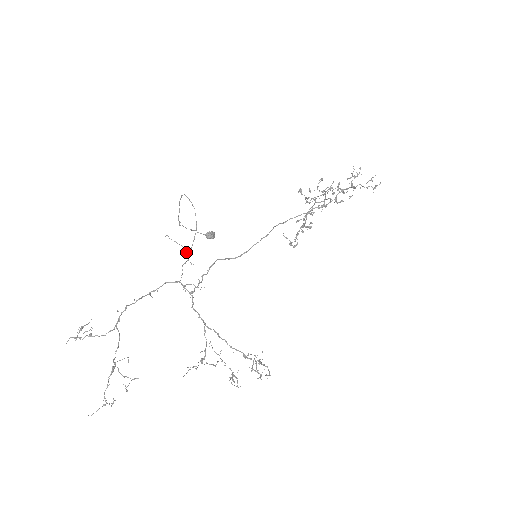
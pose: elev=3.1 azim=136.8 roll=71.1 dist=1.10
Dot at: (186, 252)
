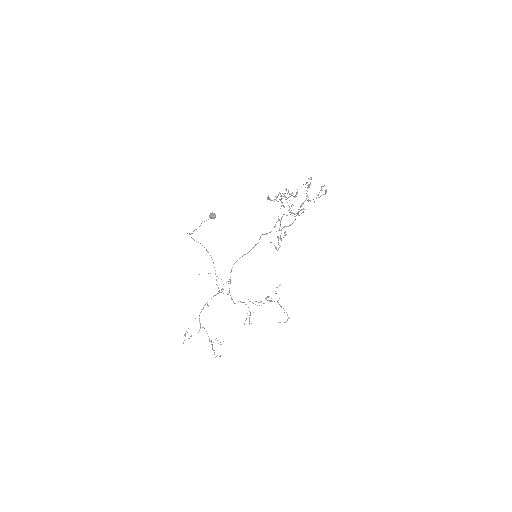
Dot at: occluded
